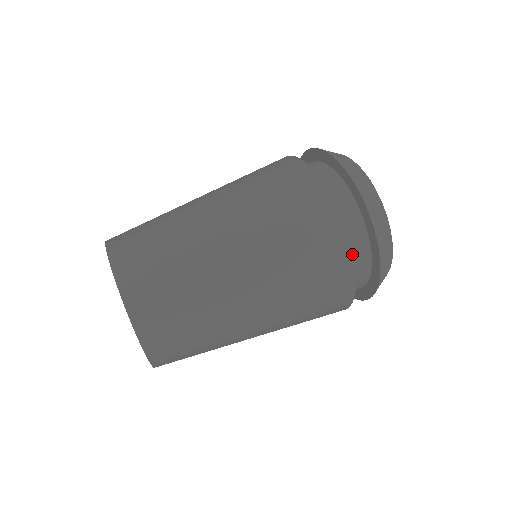
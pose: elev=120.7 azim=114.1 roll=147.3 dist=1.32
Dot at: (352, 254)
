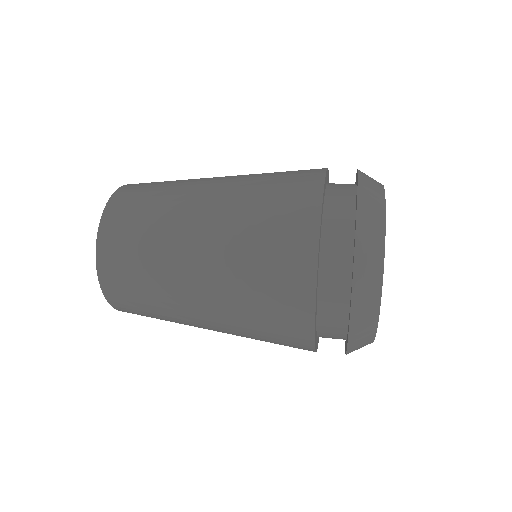
Dot at: (330, 218)
